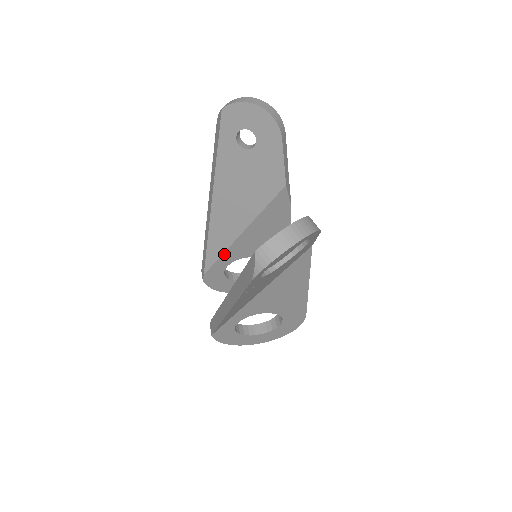
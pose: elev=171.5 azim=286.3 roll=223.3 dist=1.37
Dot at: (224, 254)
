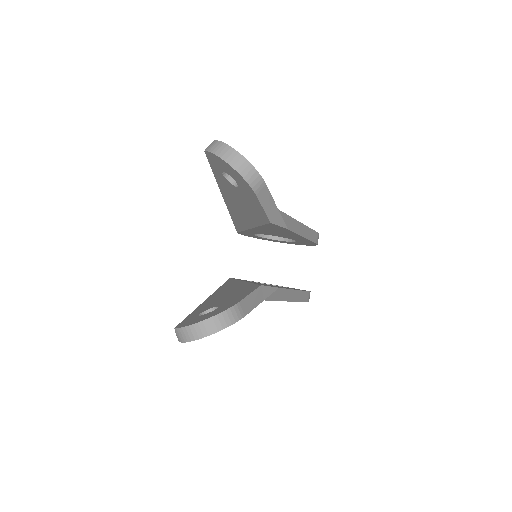
Dot at: occluded
